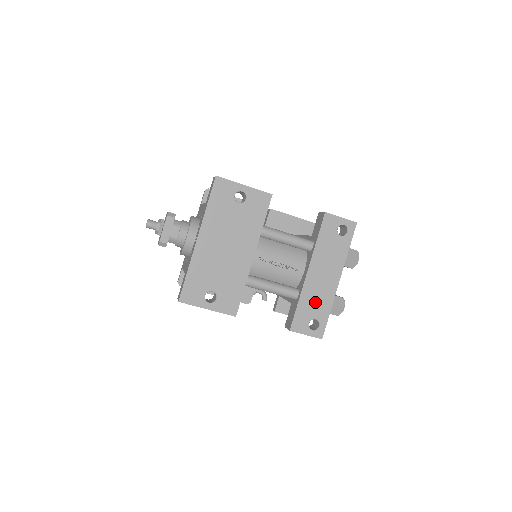
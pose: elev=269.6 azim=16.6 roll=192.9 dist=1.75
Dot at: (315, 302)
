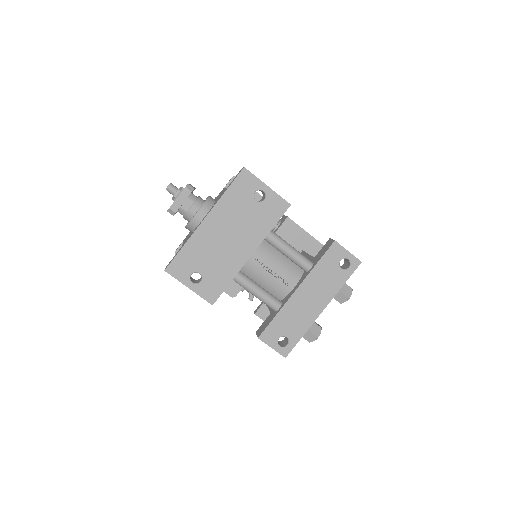
Dot at: (292, 321)
